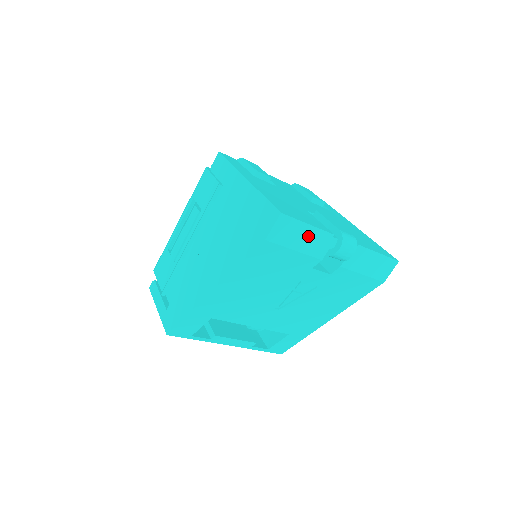
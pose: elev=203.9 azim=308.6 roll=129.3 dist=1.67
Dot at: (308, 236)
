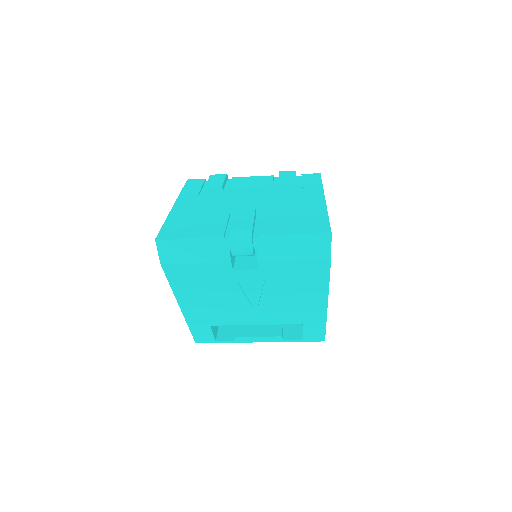
Dot at: (198, 247)
